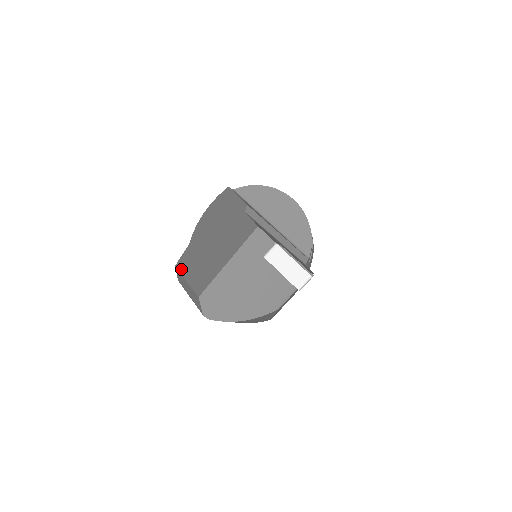
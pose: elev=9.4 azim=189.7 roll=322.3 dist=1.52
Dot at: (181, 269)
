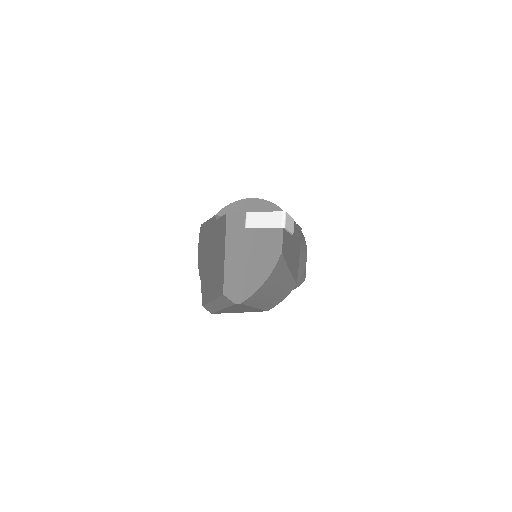
Dot at: (206, 301)
